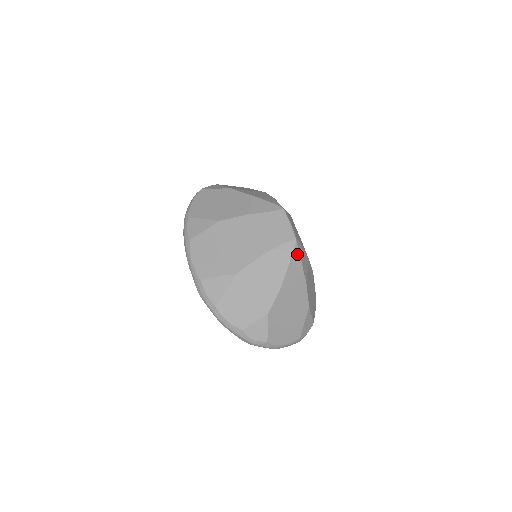
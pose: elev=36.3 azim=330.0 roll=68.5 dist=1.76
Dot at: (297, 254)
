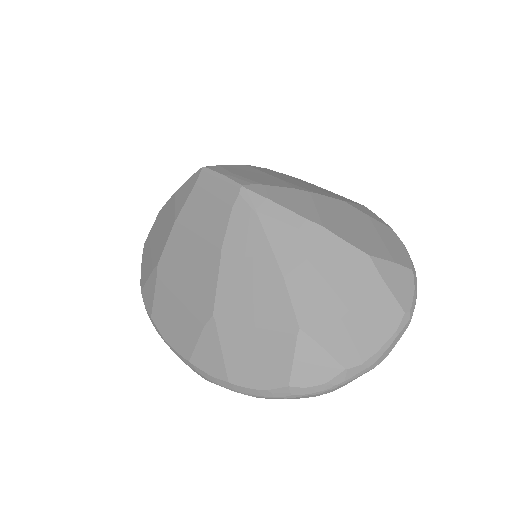
Dot at: (264, 203)
